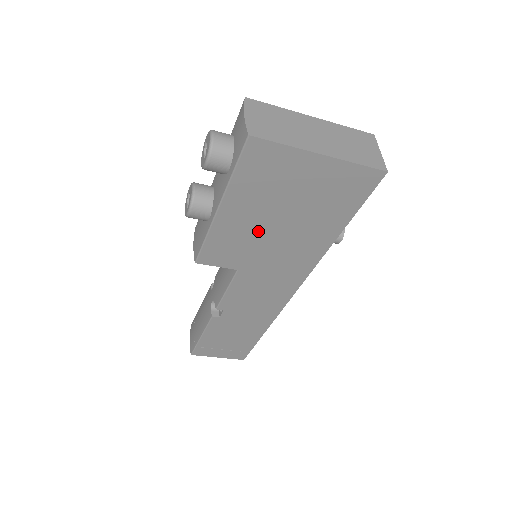
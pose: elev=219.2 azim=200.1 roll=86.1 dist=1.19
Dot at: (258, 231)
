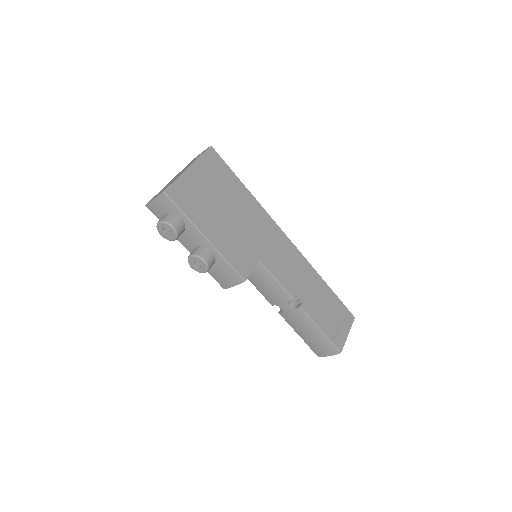
Dot at: (230, 228)
